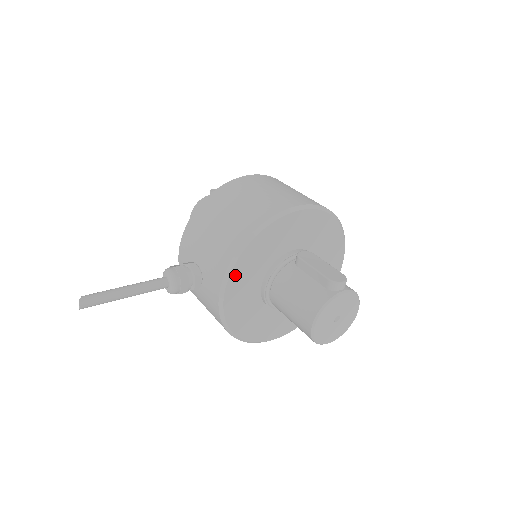
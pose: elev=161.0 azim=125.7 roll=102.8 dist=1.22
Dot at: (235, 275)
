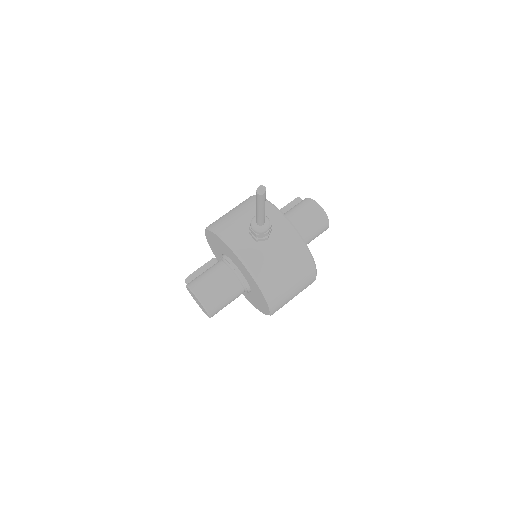
Dot at: occluded
